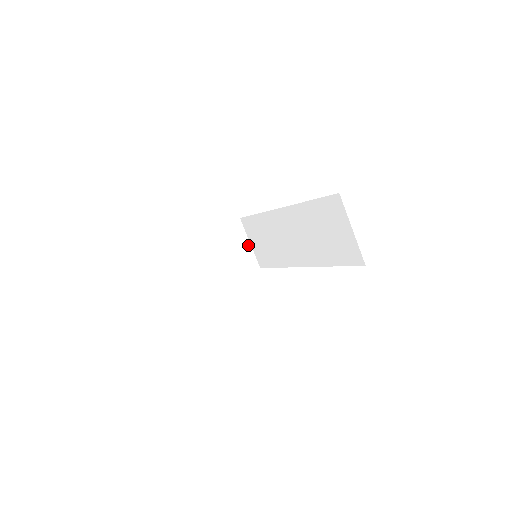
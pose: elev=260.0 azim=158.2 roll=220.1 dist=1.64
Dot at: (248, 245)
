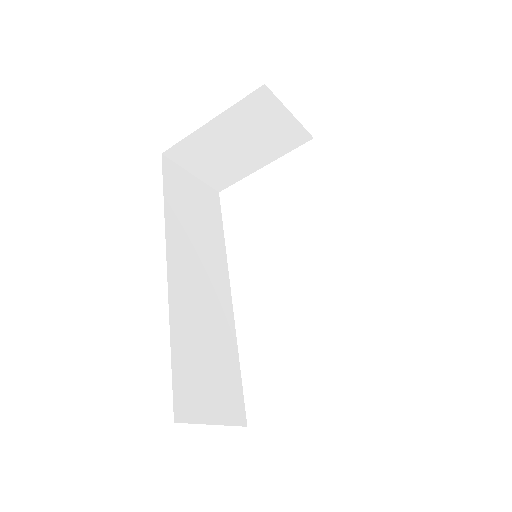
Dot at: (287, 116)
